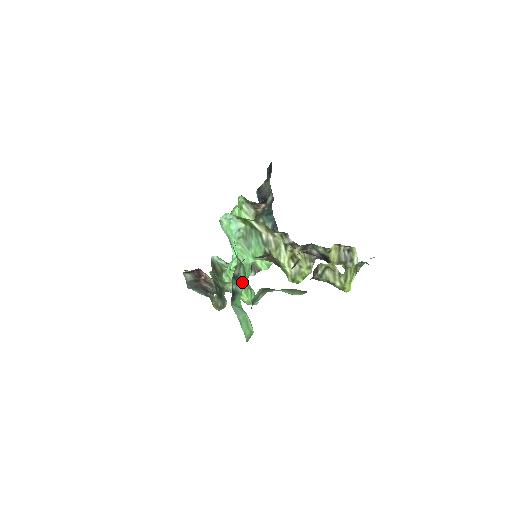
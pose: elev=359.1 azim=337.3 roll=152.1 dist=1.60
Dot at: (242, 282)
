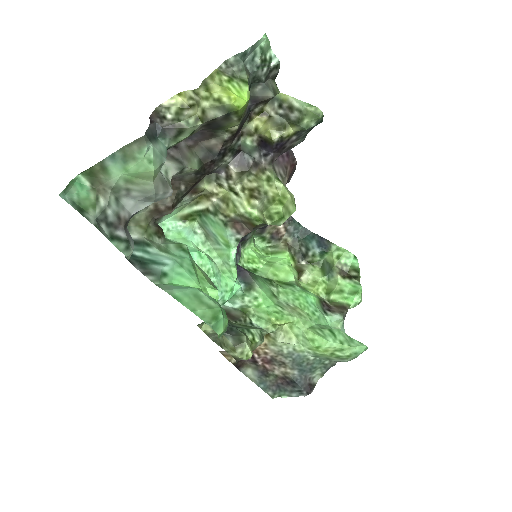
Dot at: (173, 255)
